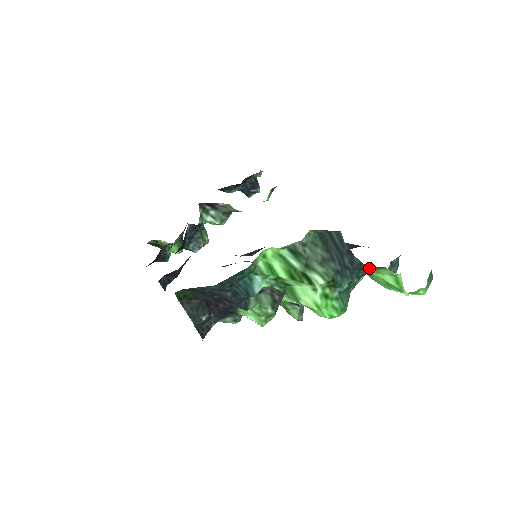
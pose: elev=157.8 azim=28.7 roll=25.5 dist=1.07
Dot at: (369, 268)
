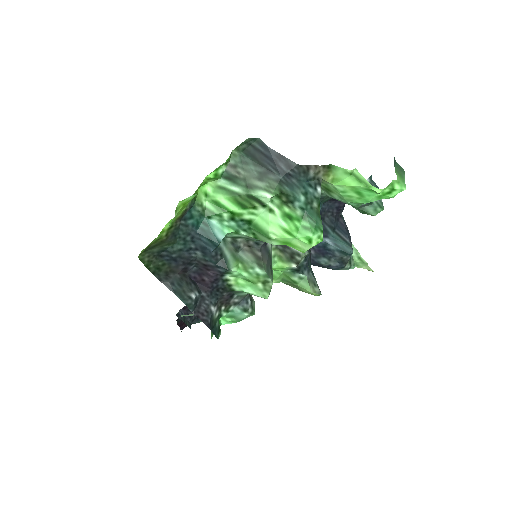
Dot at: (314, 170)
